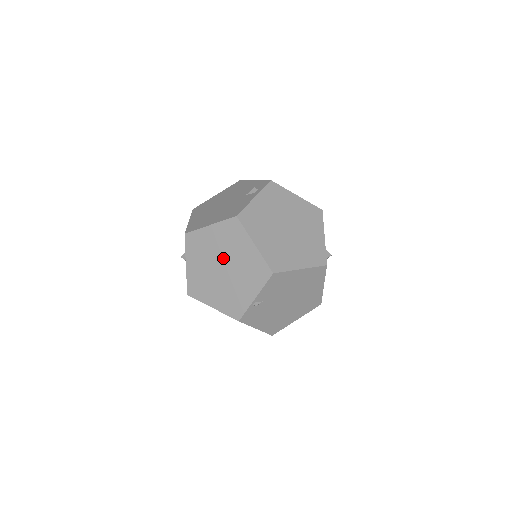
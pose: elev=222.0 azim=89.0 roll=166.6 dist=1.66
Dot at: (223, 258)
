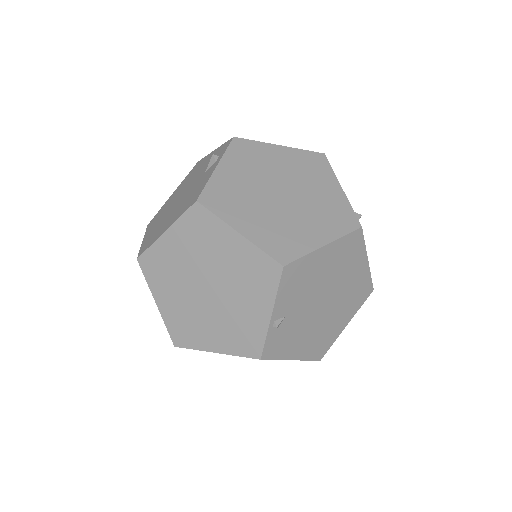
Dot at: (202, 273)
